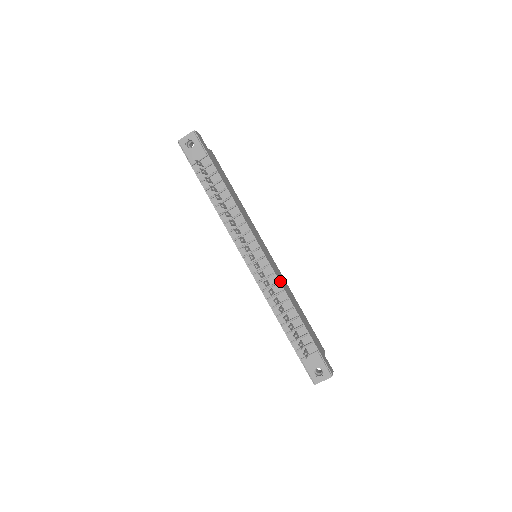
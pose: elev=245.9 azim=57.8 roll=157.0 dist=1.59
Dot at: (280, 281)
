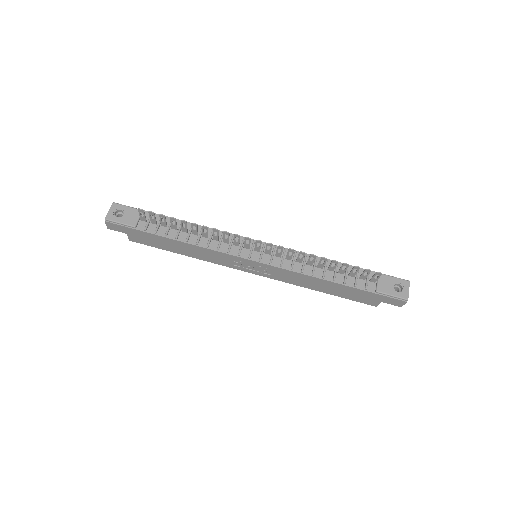
Dot at: (295, 252)
